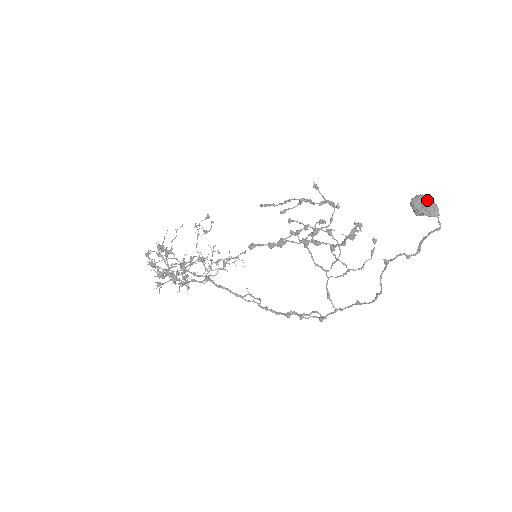
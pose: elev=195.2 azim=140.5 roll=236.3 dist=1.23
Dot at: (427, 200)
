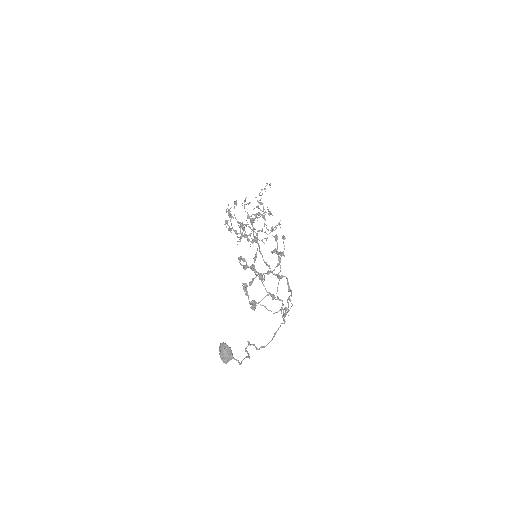
Dot at: (221, 352)
